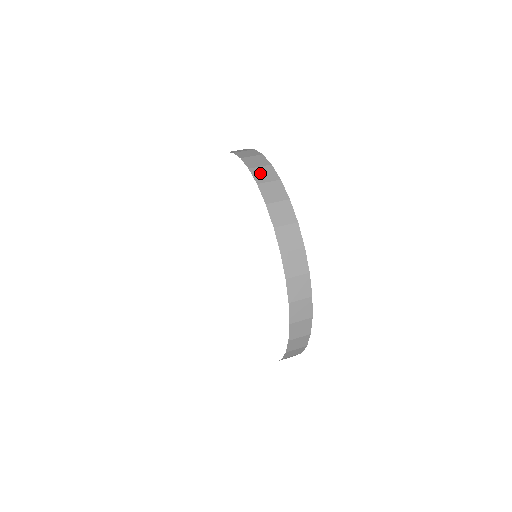
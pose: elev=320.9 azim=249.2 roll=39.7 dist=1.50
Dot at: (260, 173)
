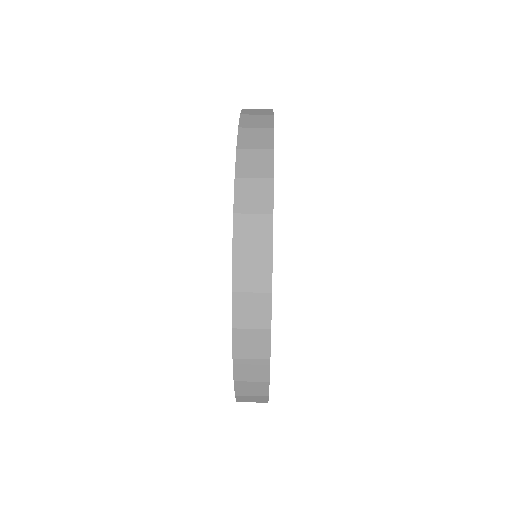
Dot at: (246, 307)
